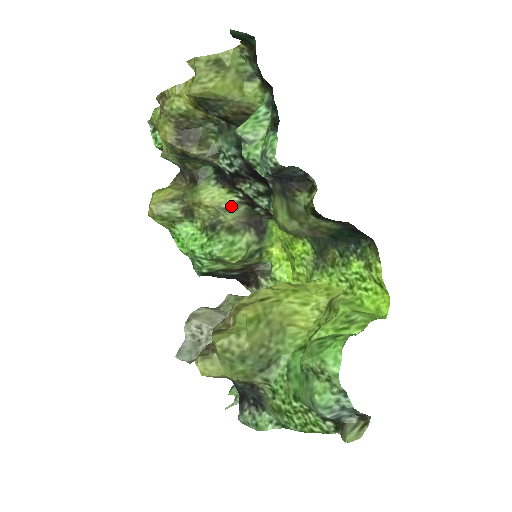
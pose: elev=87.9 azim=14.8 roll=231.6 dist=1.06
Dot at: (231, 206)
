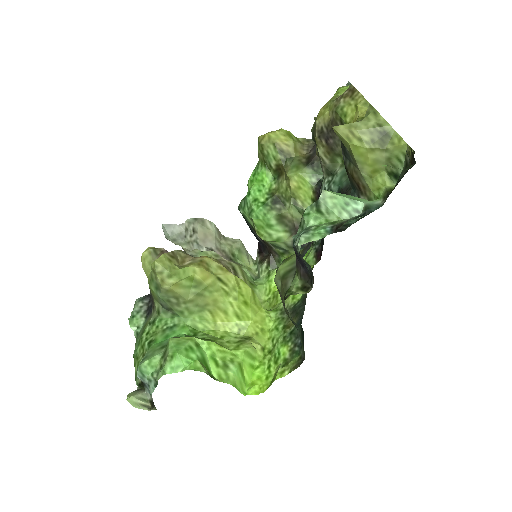
Dot at: (302, 208)
